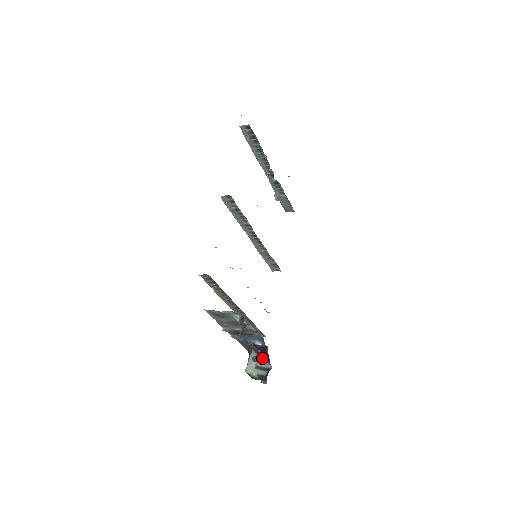
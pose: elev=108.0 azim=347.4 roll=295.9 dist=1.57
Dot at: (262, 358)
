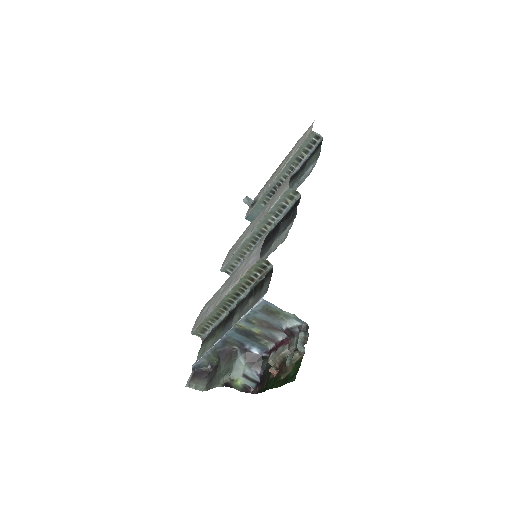
Dot at: (253, 368)
